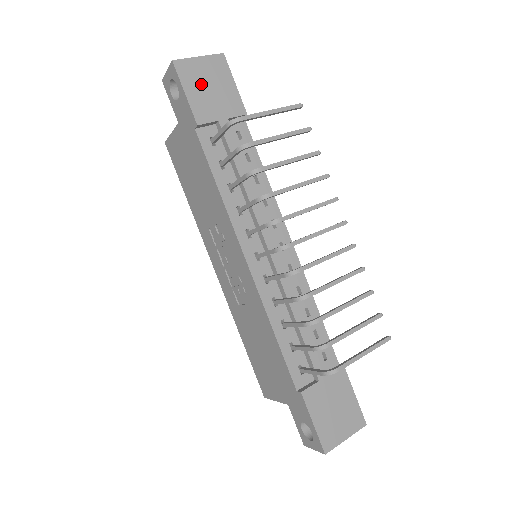
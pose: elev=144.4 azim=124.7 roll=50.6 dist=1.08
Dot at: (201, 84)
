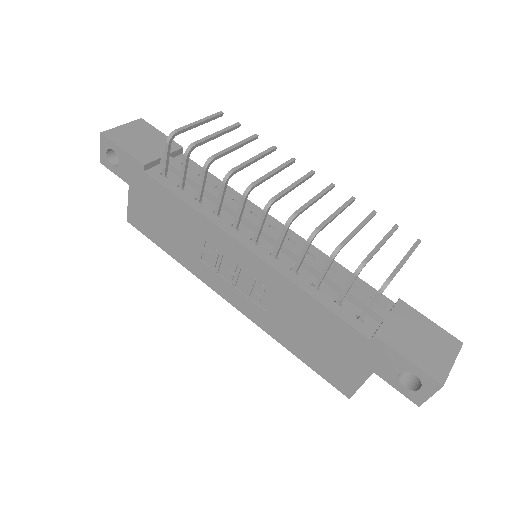
Dot at: (133, 140)
